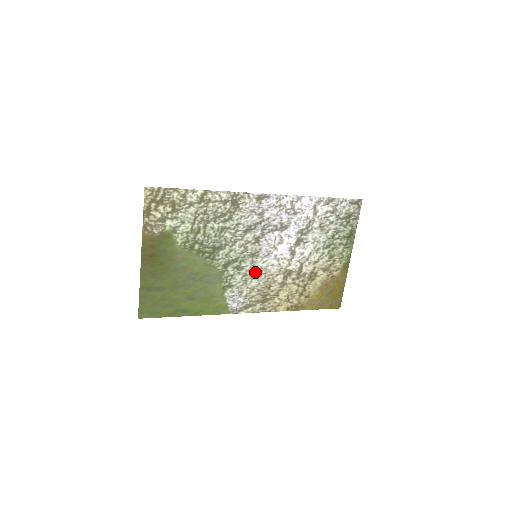
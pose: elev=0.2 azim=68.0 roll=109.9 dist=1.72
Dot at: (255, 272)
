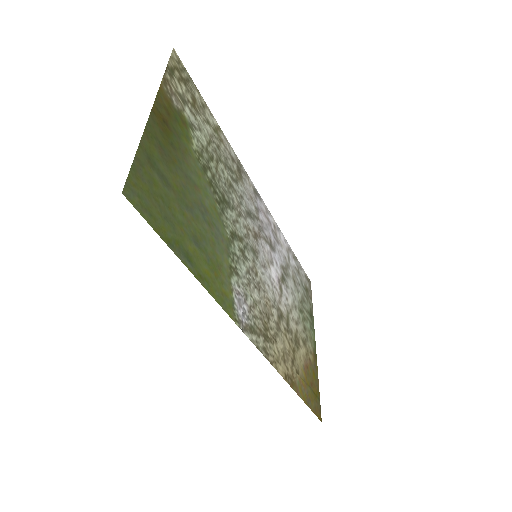
Dot at: (256, 279)
